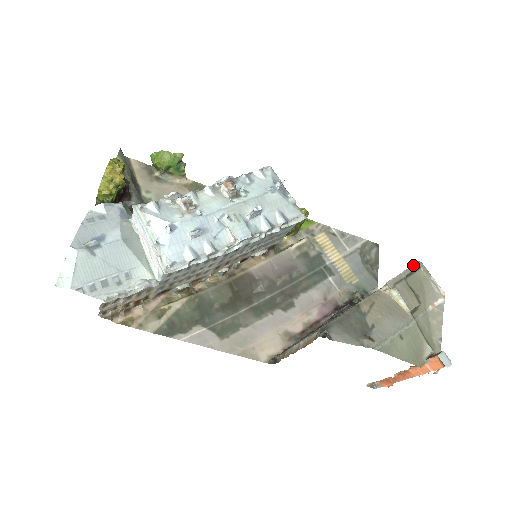
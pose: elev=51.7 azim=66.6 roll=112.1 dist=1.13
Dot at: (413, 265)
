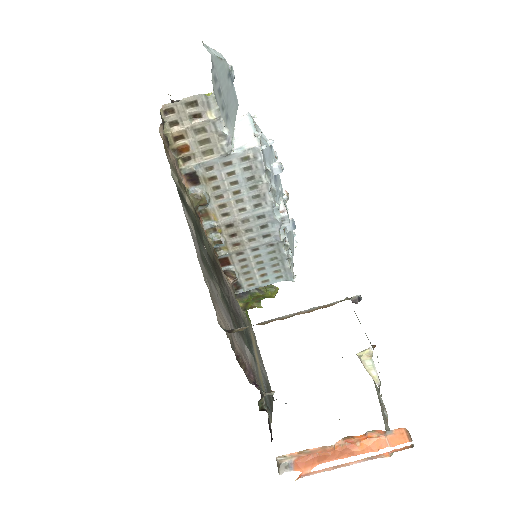
Dot at: occluded
